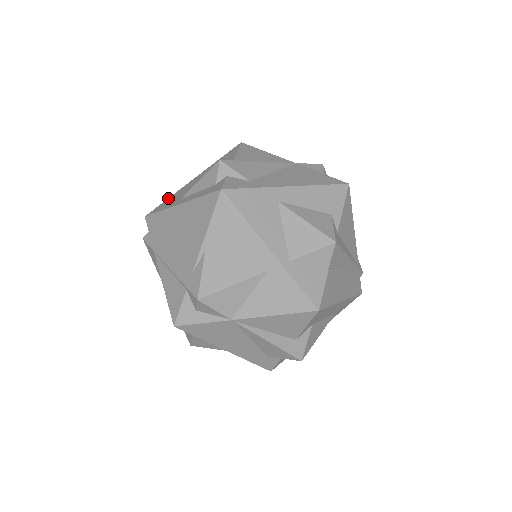
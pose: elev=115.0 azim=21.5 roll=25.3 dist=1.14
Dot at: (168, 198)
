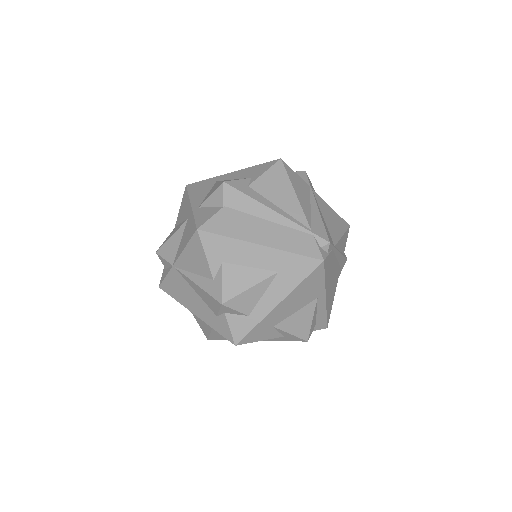
Dot at: occluded
